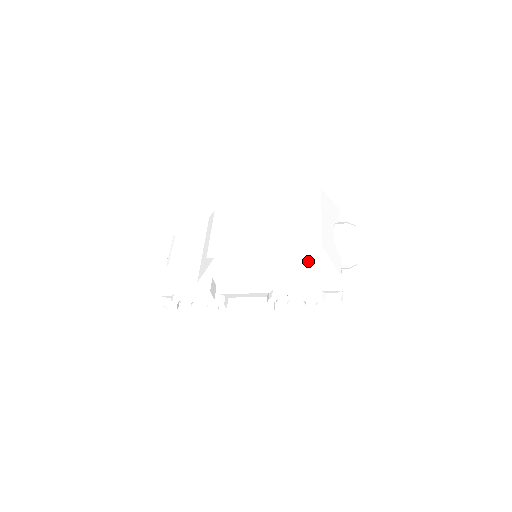
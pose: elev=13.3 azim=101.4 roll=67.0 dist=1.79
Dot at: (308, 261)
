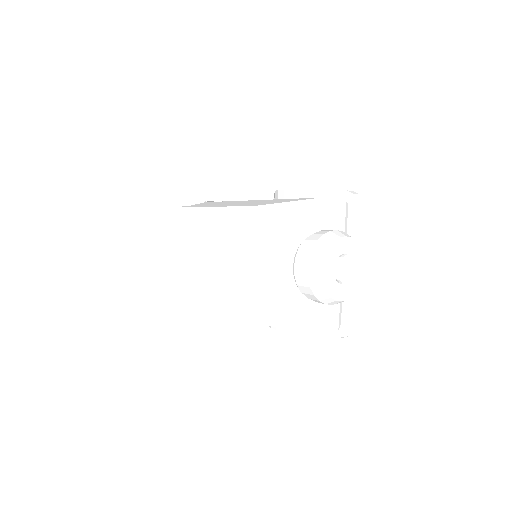
Dot at: occluded
